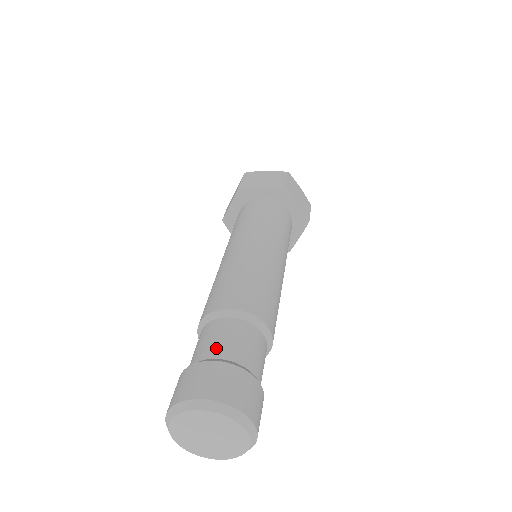
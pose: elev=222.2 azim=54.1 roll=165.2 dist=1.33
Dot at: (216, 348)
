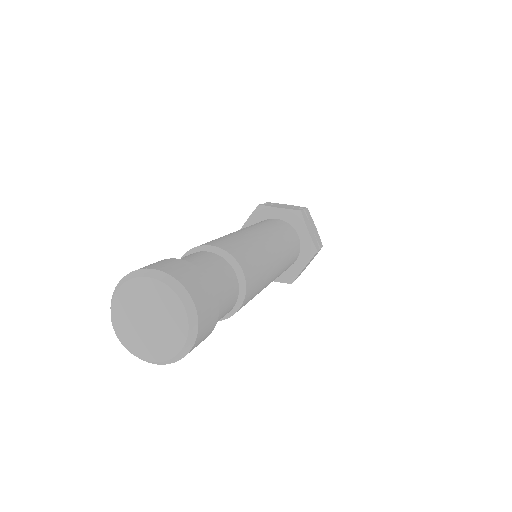
Dot at: (186, 259)
